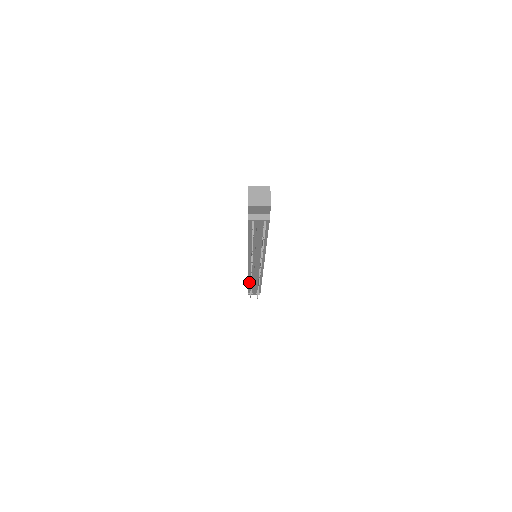
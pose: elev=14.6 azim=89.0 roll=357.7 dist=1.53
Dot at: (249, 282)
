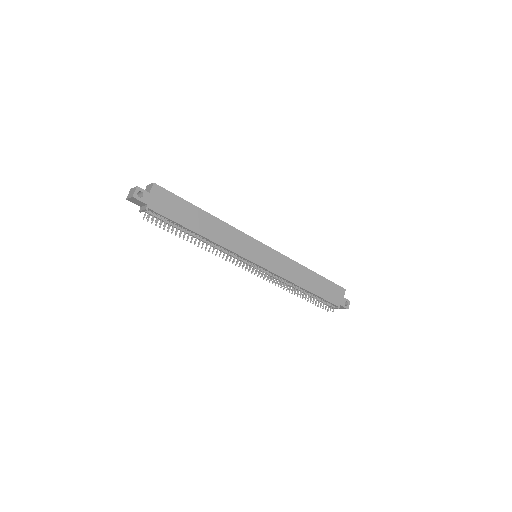
Dot at: occluded
